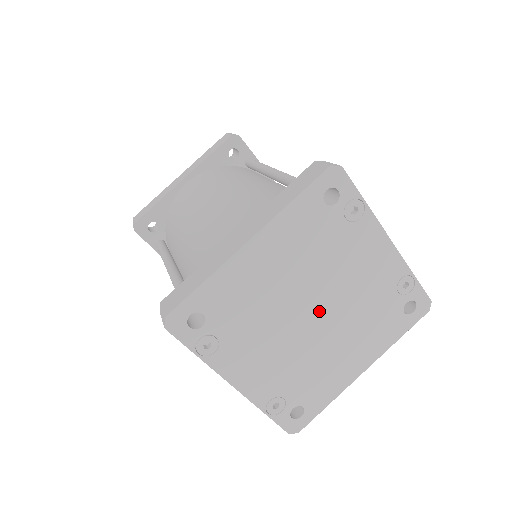
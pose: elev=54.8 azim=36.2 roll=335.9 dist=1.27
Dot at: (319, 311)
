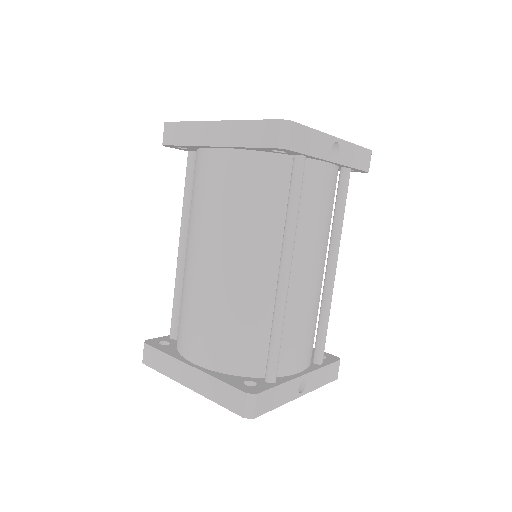
Dot at: occluded
